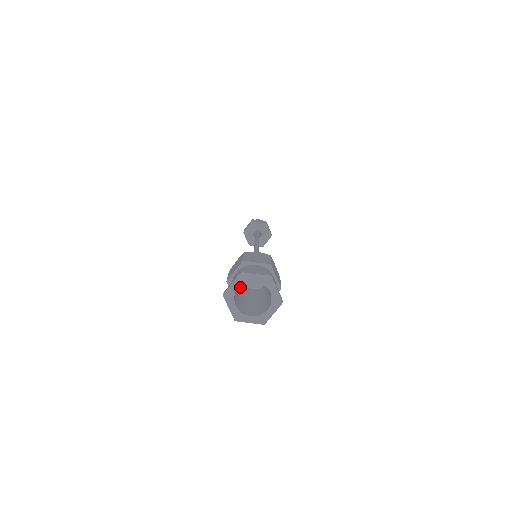
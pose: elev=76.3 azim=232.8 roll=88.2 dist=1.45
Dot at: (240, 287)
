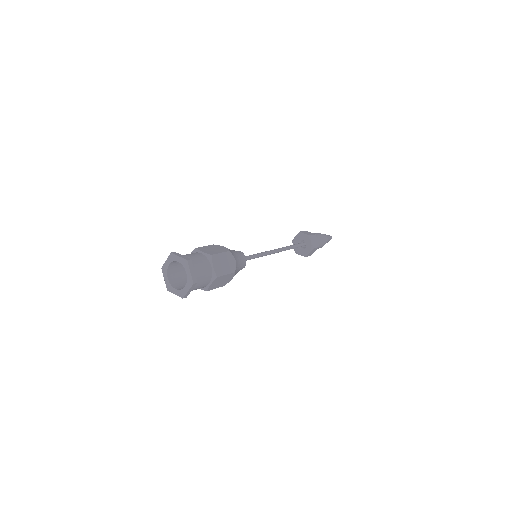
Dot at: occluded
